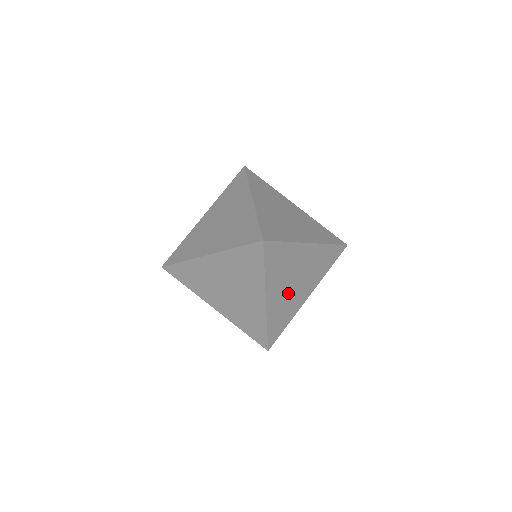
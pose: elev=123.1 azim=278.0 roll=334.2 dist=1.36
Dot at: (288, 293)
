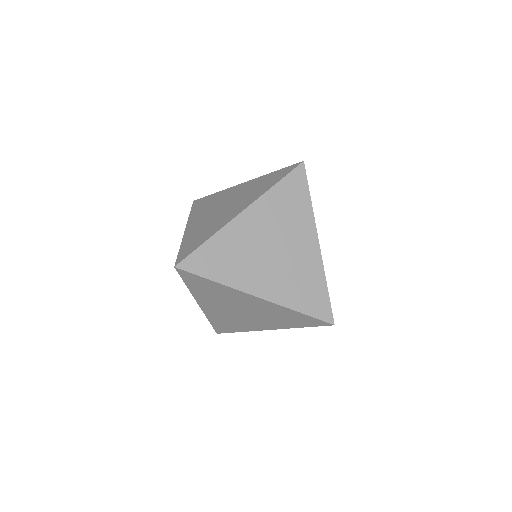
Dot at: (233, 314)
